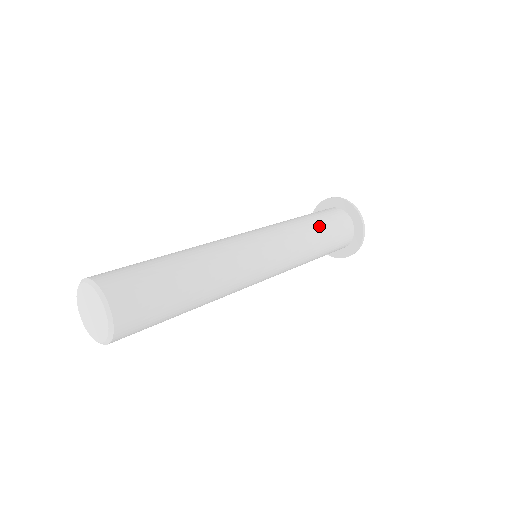
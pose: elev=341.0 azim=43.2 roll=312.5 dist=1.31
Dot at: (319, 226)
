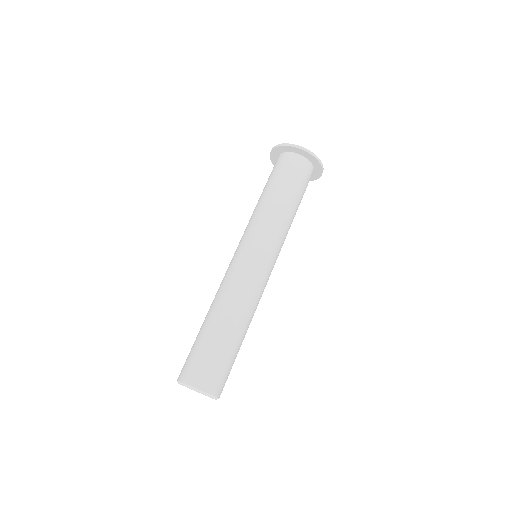
Dot at: occluded
